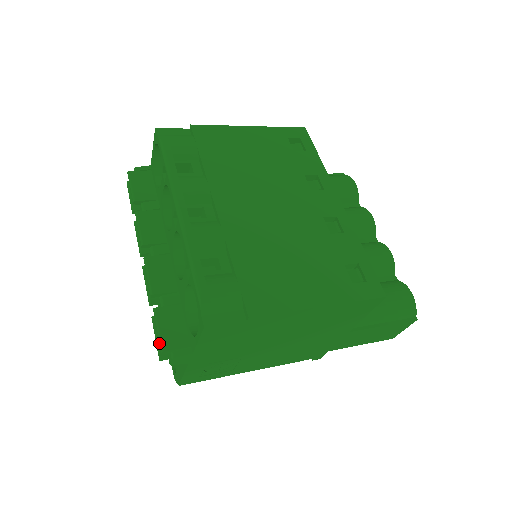
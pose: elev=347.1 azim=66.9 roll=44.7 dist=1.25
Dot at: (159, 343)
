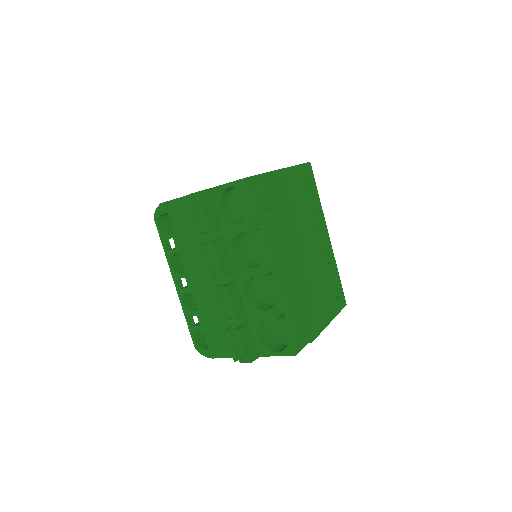
Dot at: (243, 354)
